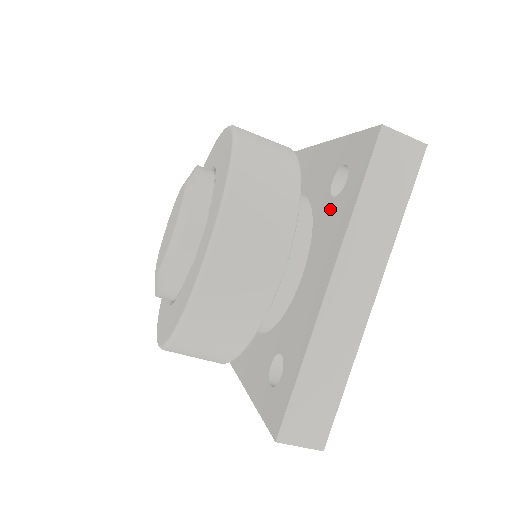
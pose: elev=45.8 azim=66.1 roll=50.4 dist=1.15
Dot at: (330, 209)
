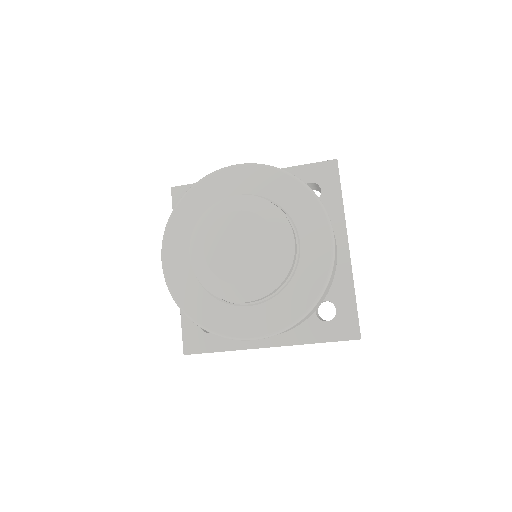
Dot at: occluded
